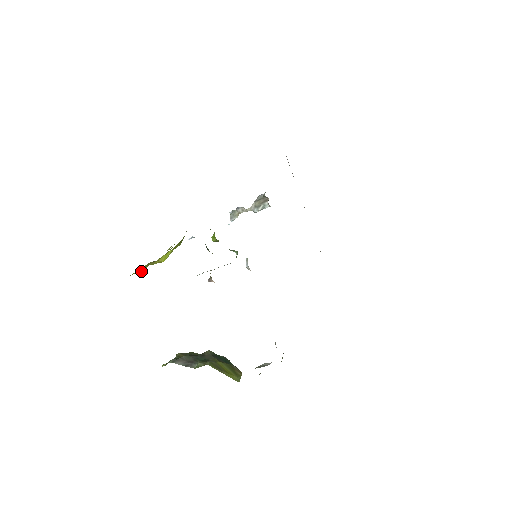
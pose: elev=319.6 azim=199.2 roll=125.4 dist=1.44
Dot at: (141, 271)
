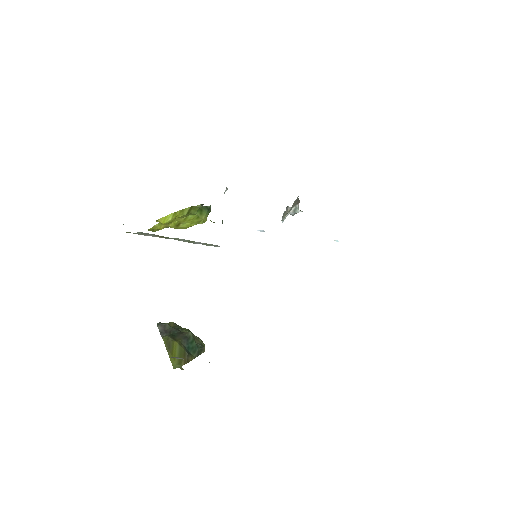
Dot at: (157, 228)
